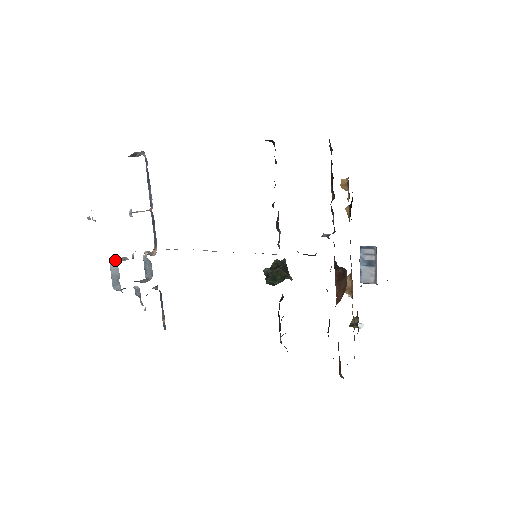
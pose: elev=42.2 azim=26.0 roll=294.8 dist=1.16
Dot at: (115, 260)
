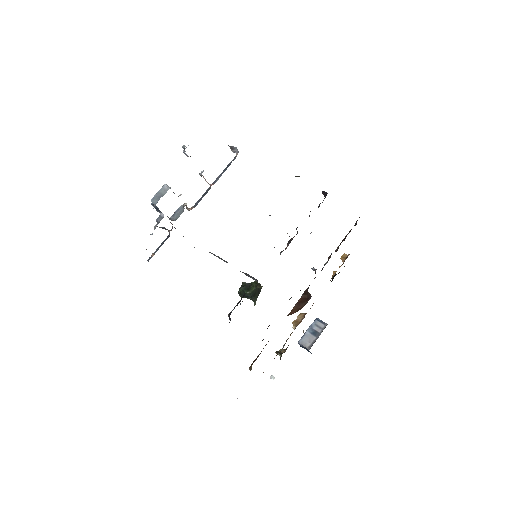
Dot at: occluded
